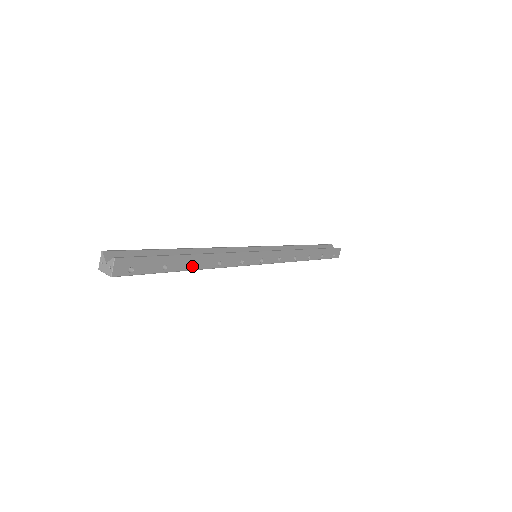
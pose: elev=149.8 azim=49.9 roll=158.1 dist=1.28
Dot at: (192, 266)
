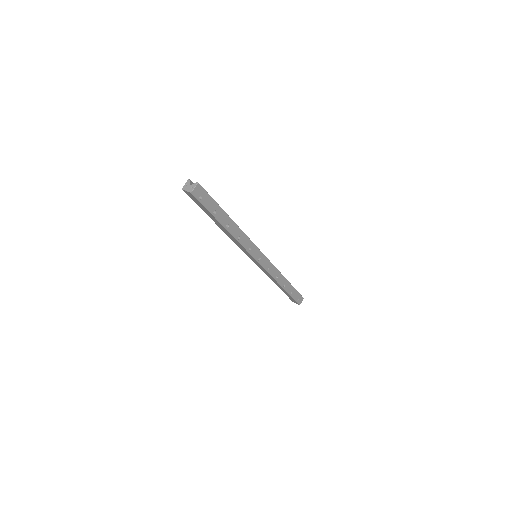
Dot at: (225, 226)
